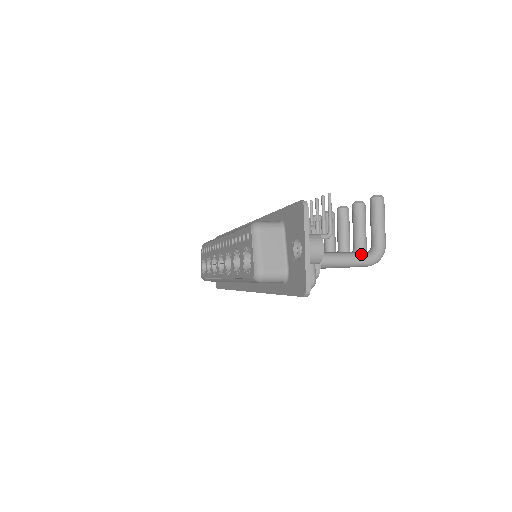
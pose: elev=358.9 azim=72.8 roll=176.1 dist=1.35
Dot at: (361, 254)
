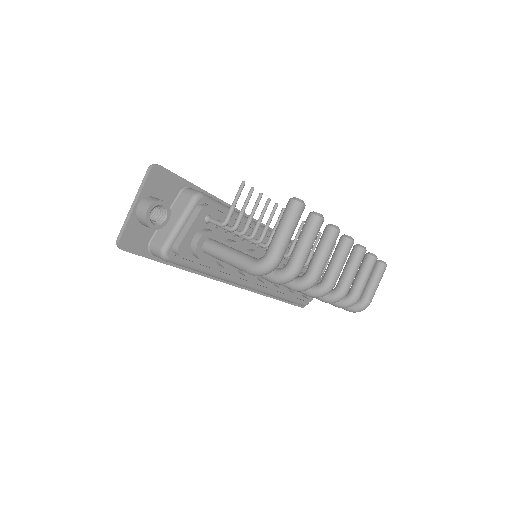
Dot at: (245, 256)
